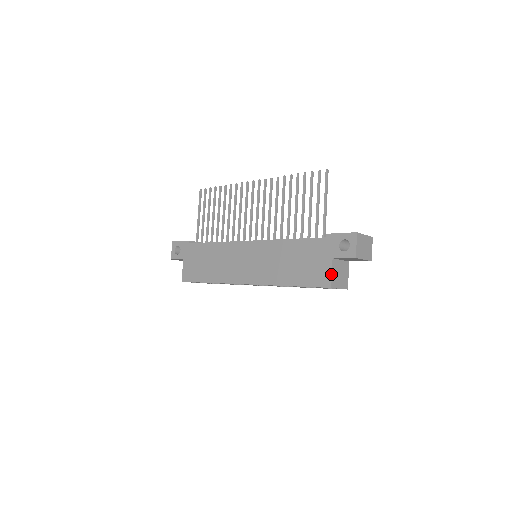
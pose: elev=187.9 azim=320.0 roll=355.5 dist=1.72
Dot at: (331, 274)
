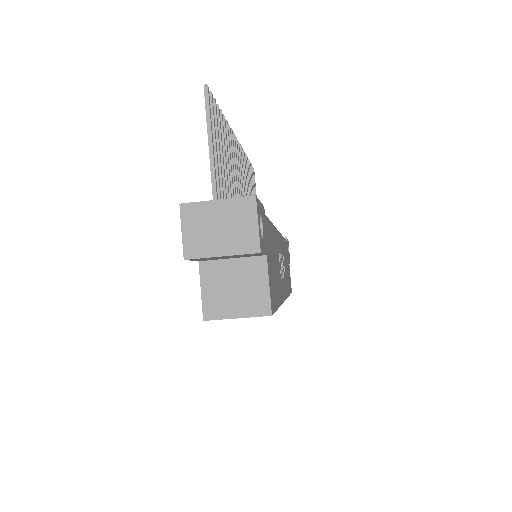
Dot at: (201, 293)
